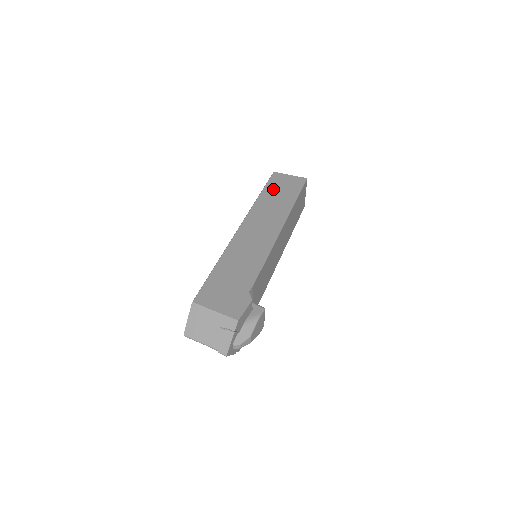
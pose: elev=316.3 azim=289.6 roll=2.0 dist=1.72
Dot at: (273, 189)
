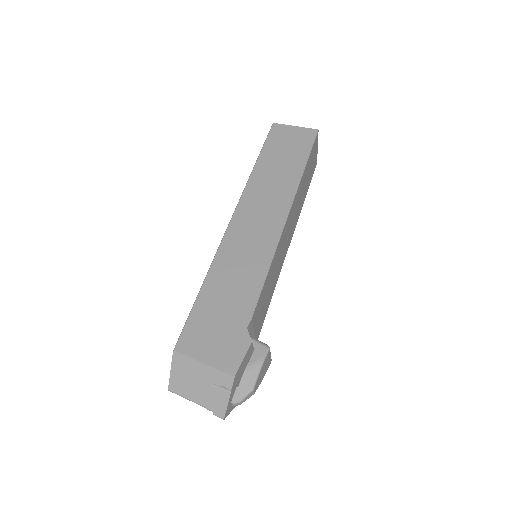
Dot at: (273, 152)
